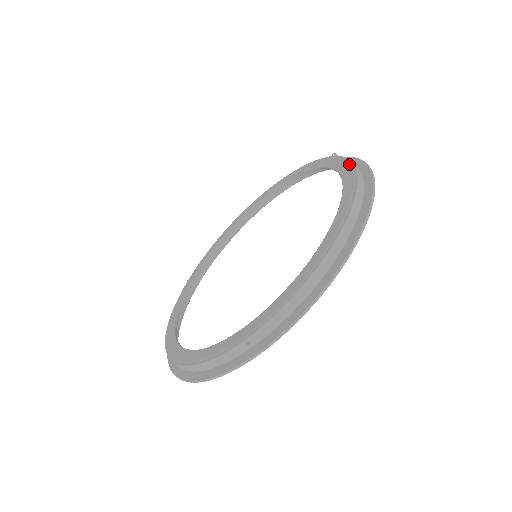
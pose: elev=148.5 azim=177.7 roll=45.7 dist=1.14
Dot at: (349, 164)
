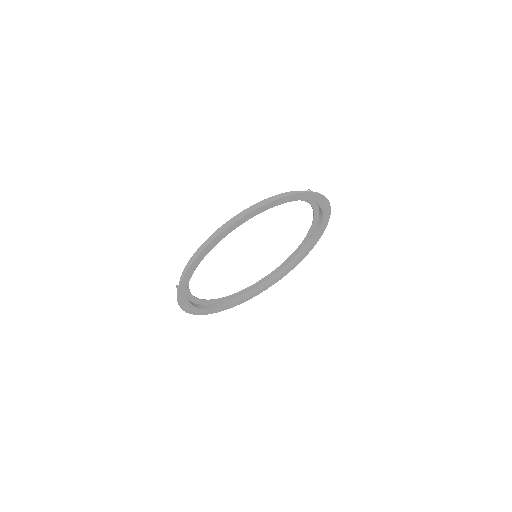
Dot at: (279, 195)
